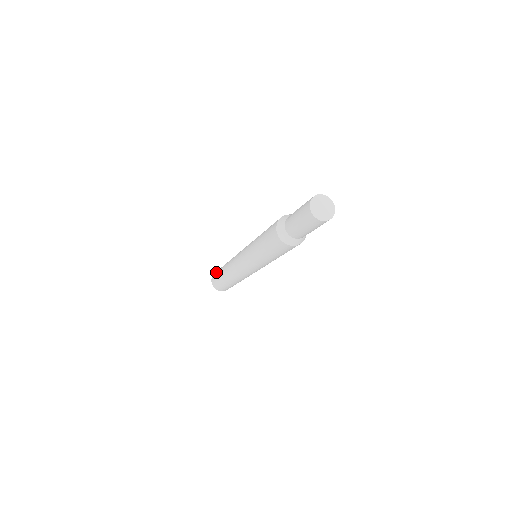
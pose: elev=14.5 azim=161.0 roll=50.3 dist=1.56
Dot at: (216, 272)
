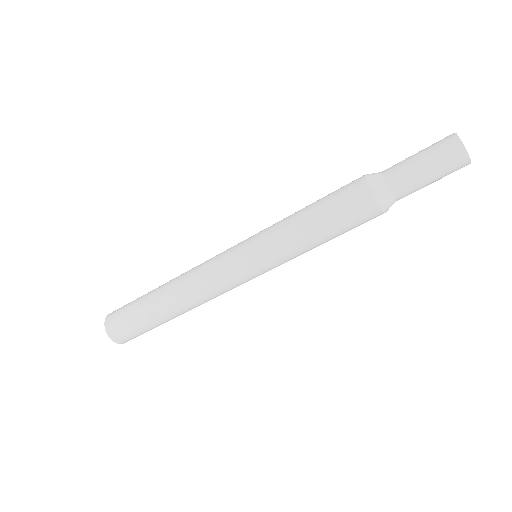
Dot at: occluded
